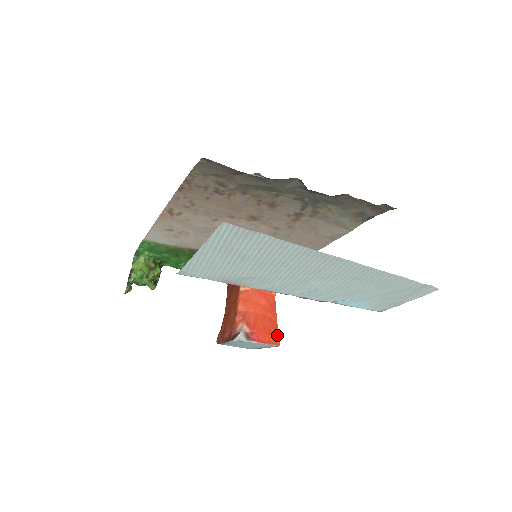
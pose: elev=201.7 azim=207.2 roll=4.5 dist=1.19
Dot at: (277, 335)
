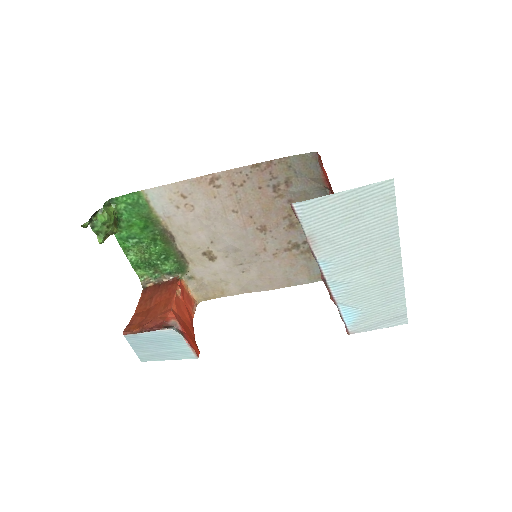
Dot at: occluded
